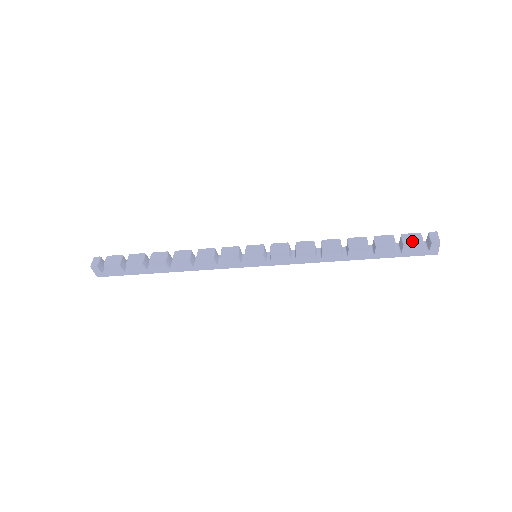
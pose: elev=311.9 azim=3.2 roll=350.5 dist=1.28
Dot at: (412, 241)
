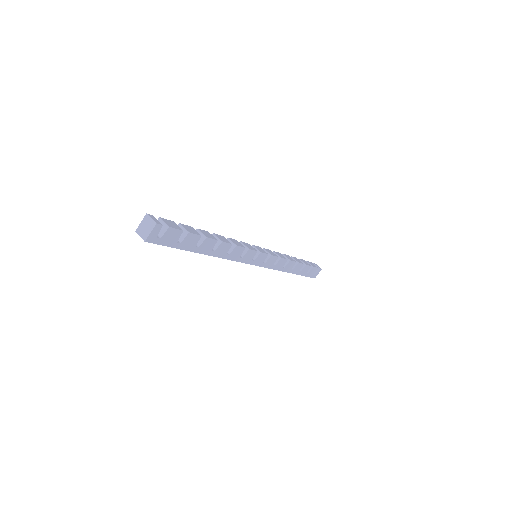
Dot at: (314, 266)
